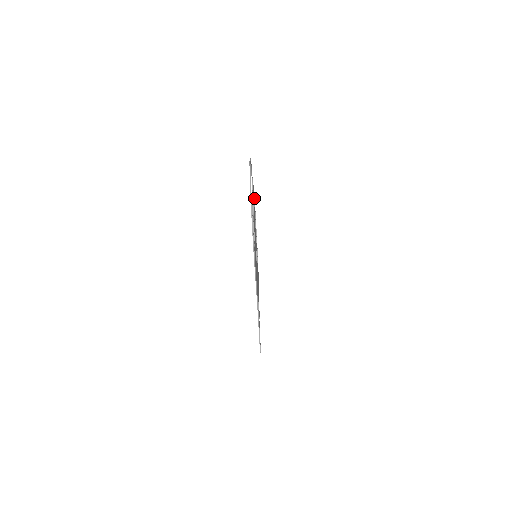
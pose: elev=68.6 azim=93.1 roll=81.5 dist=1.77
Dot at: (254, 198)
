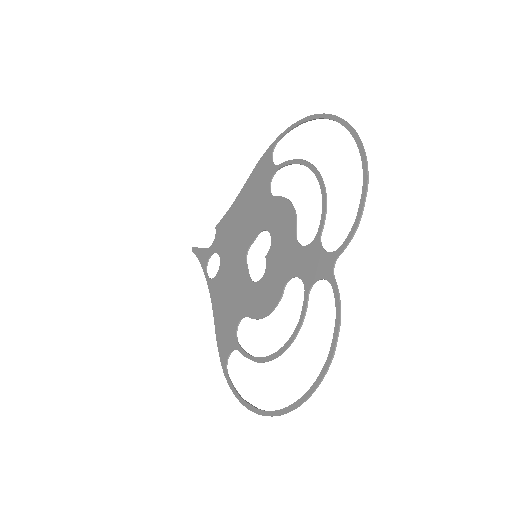
Dot at: (364, 169)
